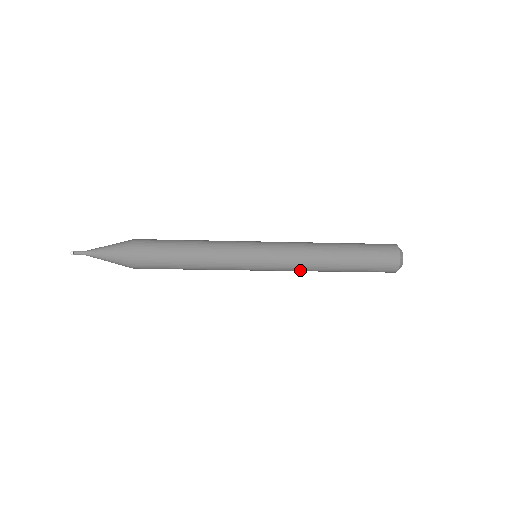
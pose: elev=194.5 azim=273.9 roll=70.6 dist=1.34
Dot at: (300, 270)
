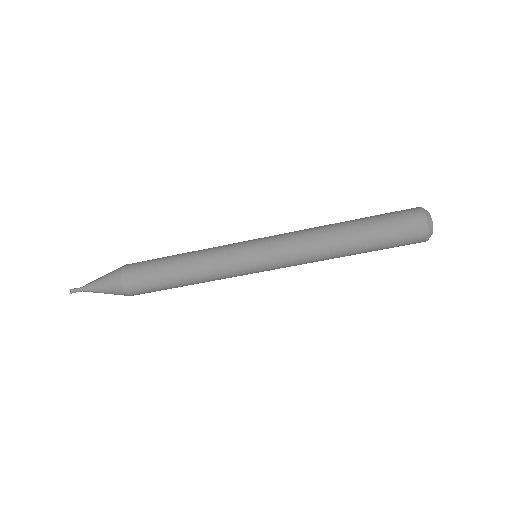
Dot at: (306, 252)
